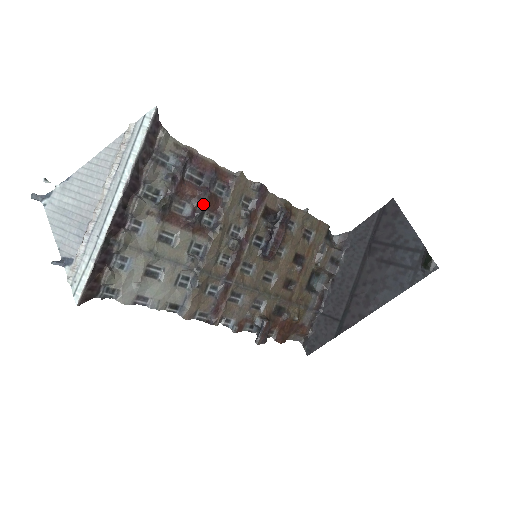
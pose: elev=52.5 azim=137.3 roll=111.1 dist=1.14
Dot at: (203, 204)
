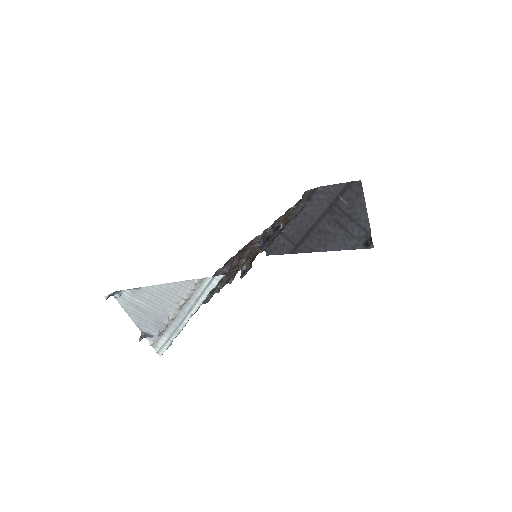
Dot at: occluded
